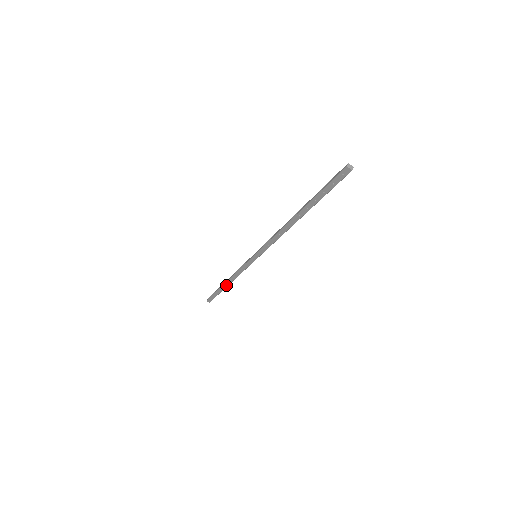
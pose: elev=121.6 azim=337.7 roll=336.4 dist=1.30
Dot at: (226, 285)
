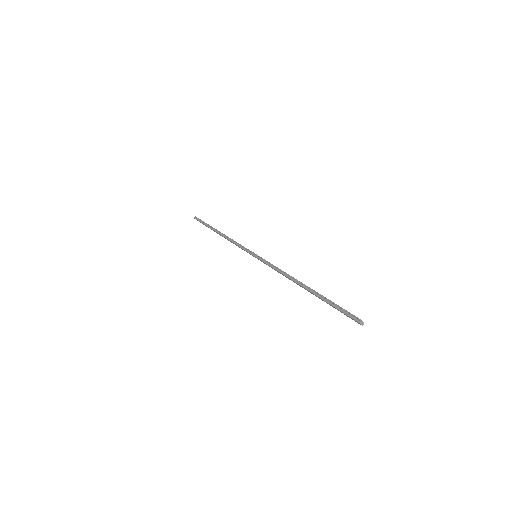
Dot at: occluded
